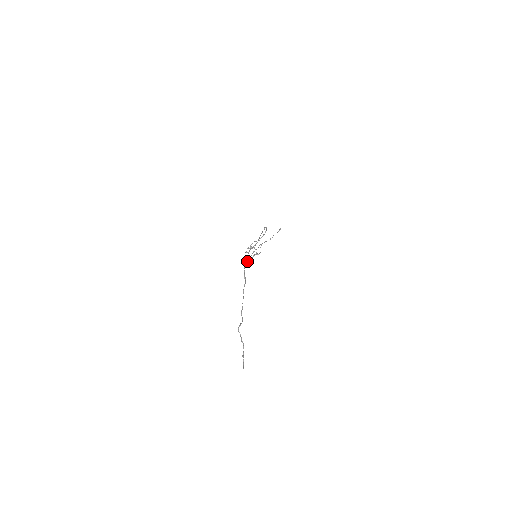
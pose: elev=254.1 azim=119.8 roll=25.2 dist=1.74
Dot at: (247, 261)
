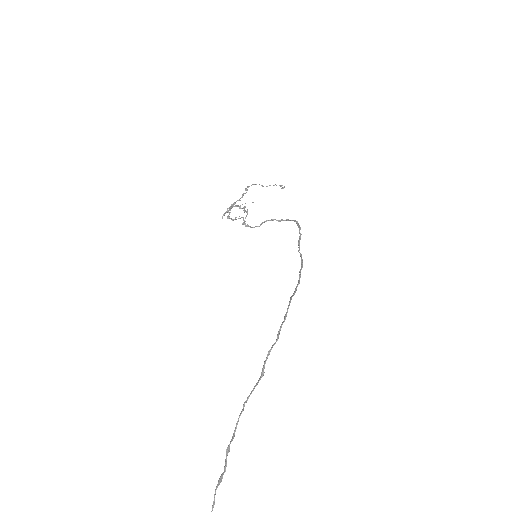
Dot at: (278, 338)
